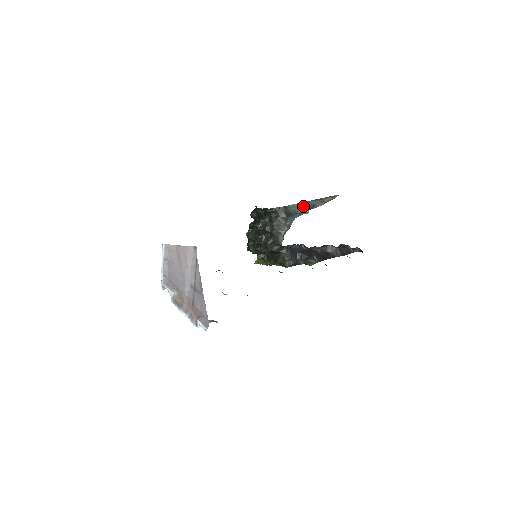
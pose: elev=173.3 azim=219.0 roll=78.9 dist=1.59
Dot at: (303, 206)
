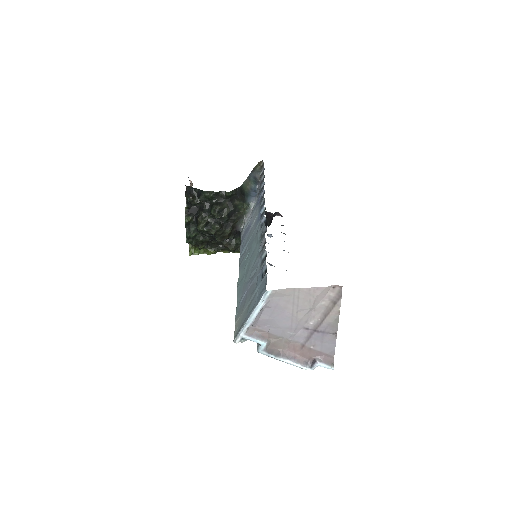
Dot at: (250, 181)
